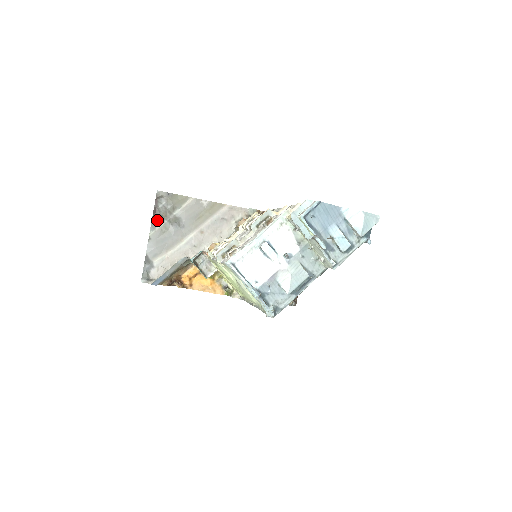
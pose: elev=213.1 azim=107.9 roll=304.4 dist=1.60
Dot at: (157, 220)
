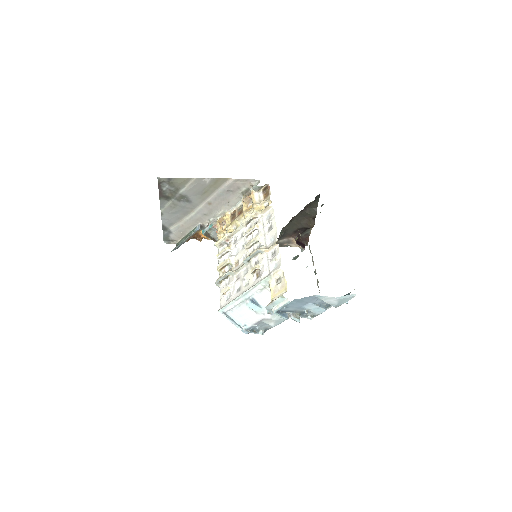
Dot at: (164, 200)
